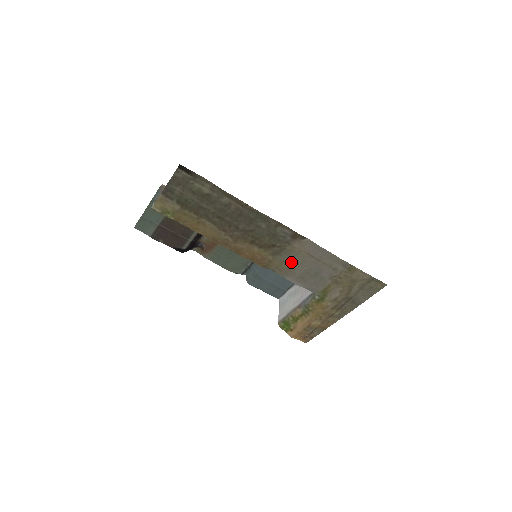
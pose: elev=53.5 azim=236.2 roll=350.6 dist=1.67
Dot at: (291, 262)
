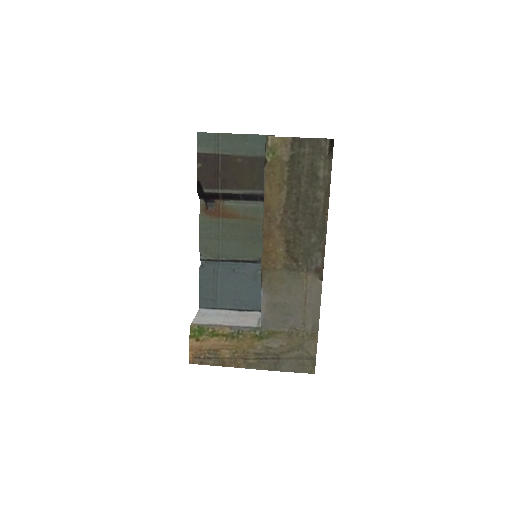
Dot at: (286, 286)
